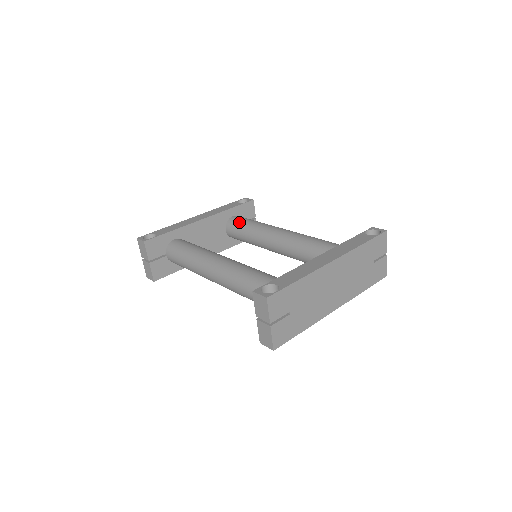
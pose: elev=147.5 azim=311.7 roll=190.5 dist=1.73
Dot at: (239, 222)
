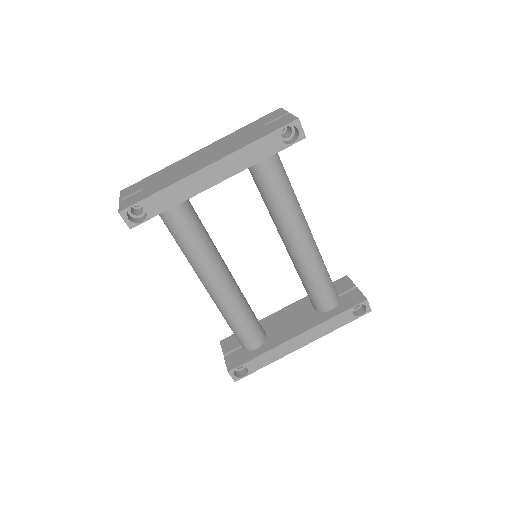
Dot at: (264, 180)
